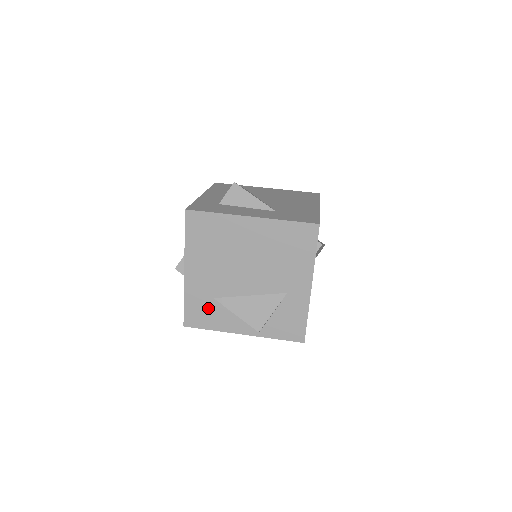
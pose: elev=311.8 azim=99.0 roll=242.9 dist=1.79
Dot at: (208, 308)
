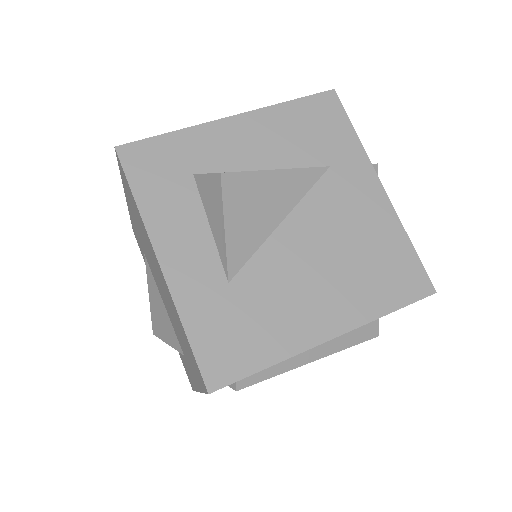
Dot at: occluded
